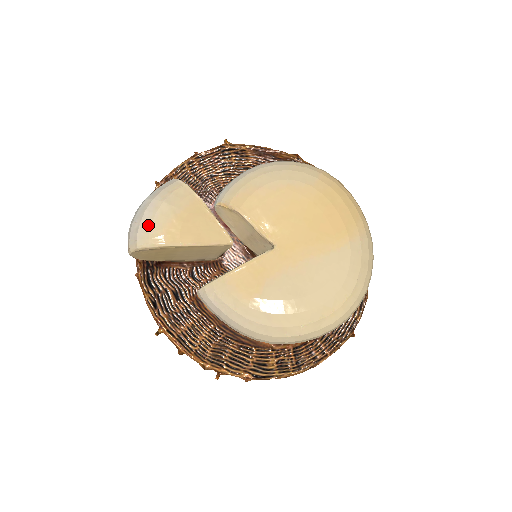
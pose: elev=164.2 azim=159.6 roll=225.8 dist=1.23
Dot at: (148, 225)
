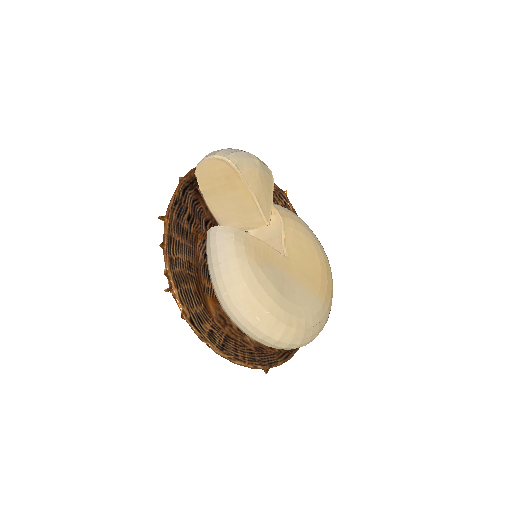
Dot at: (243, 157)
